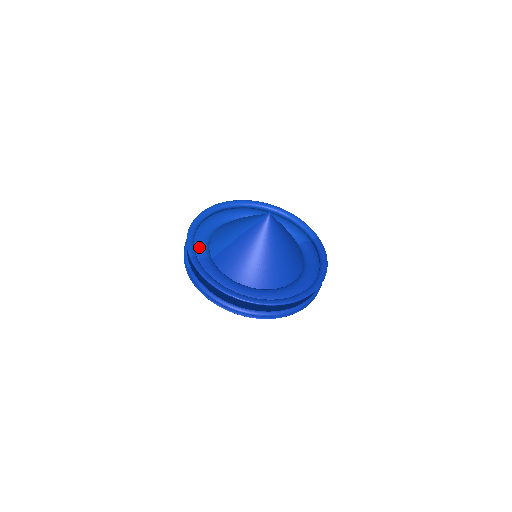
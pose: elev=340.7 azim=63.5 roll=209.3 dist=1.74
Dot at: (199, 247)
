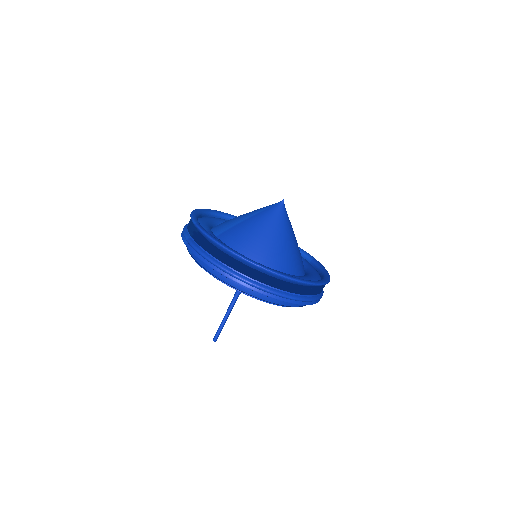
Dot at: (202, 224)
